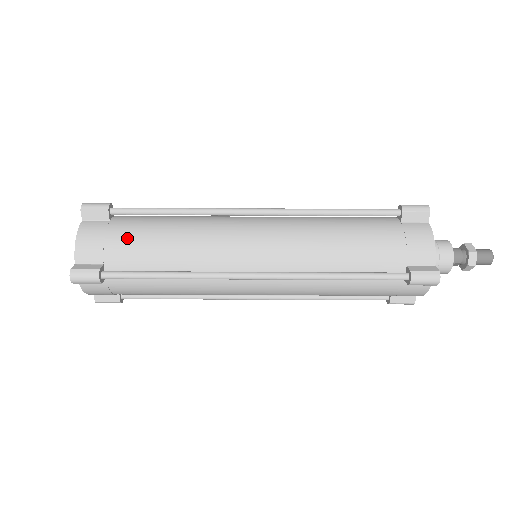
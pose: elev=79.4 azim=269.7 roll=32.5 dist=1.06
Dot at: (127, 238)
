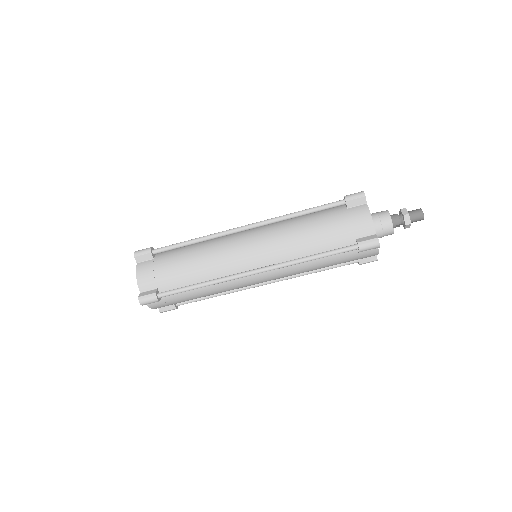
Dot at: (167, 268)
